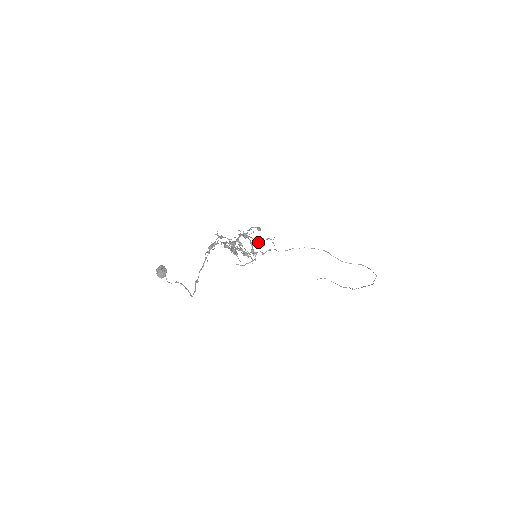
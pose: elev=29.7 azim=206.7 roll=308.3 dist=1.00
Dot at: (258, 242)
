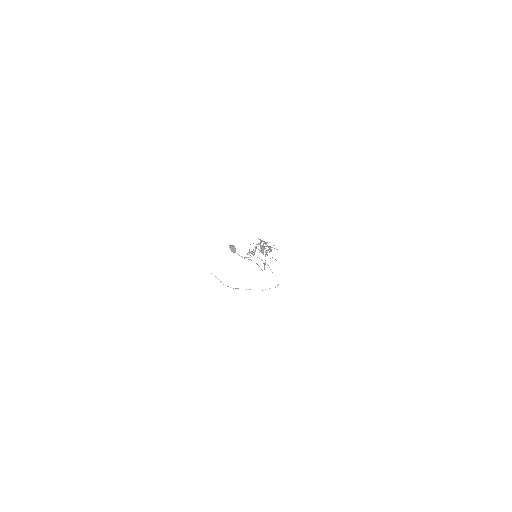
Dot at: occluded
